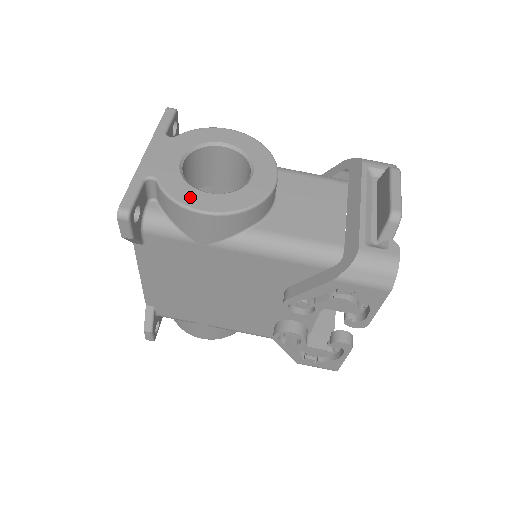
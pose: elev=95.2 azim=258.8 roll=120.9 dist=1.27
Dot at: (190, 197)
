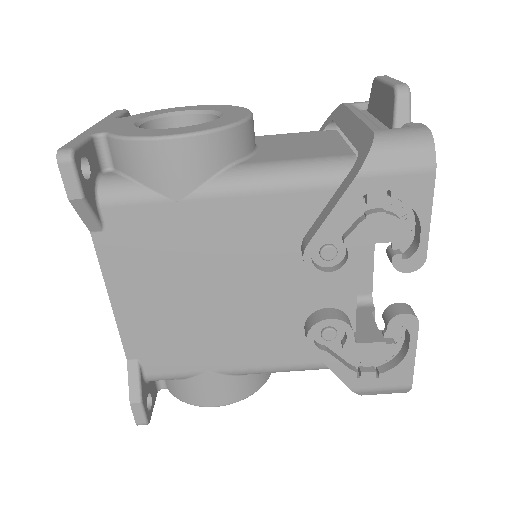
Dot at: (149, 133)
